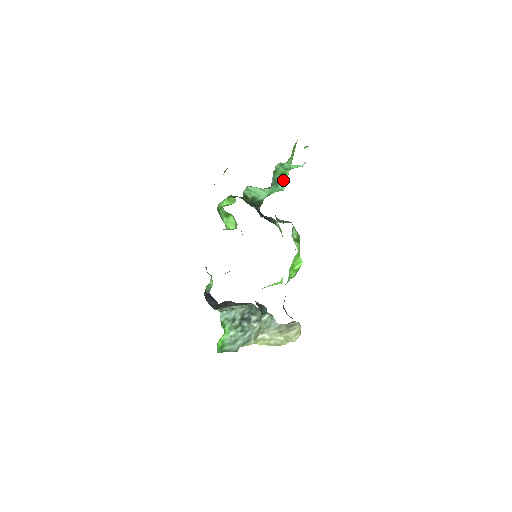
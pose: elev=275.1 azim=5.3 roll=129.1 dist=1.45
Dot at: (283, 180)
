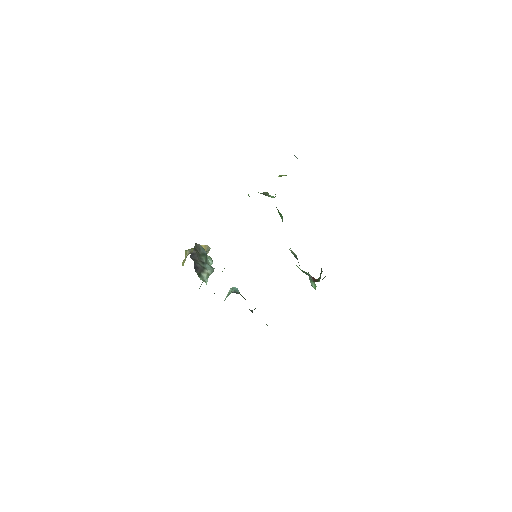
Dot at: occluded
